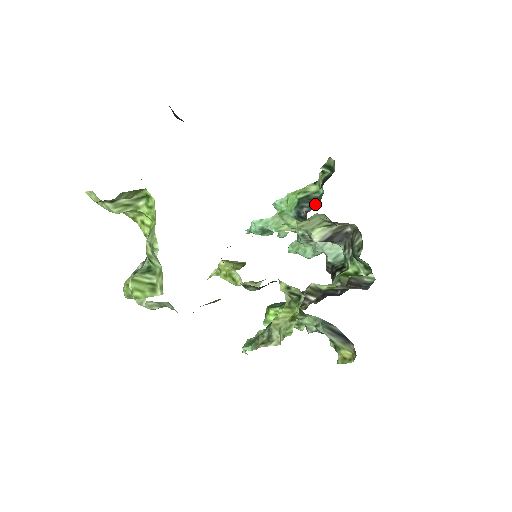
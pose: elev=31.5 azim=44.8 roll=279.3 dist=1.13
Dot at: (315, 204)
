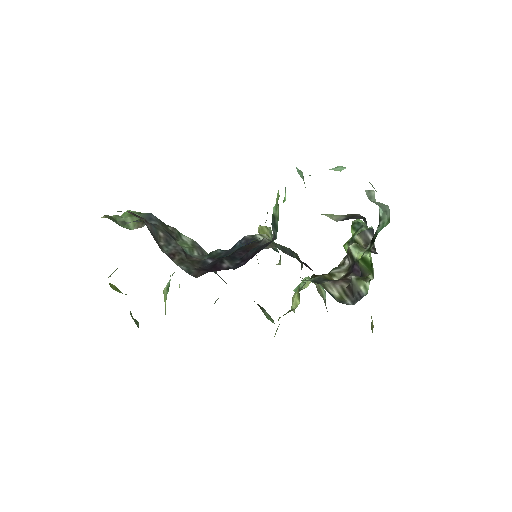
Dot at: (276, 234)
